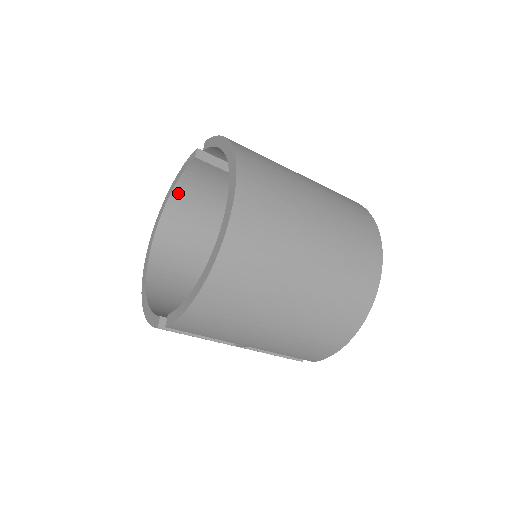
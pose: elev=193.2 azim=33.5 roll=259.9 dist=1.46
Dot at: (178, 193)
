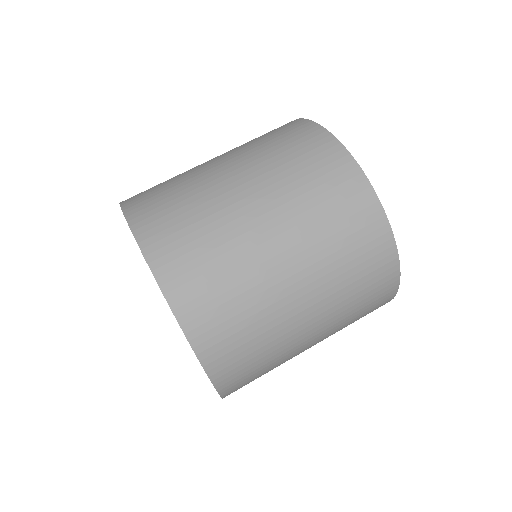
Dot at: occluded
